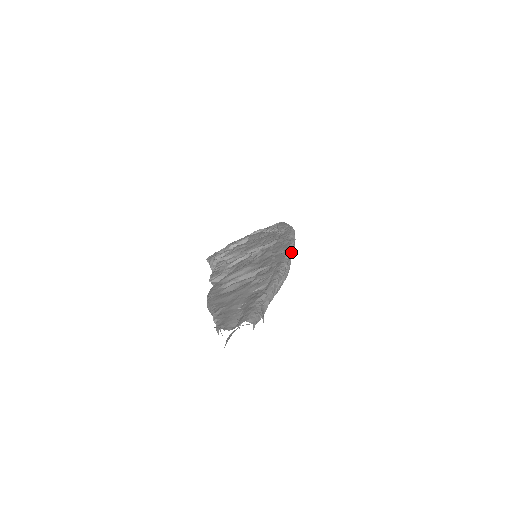
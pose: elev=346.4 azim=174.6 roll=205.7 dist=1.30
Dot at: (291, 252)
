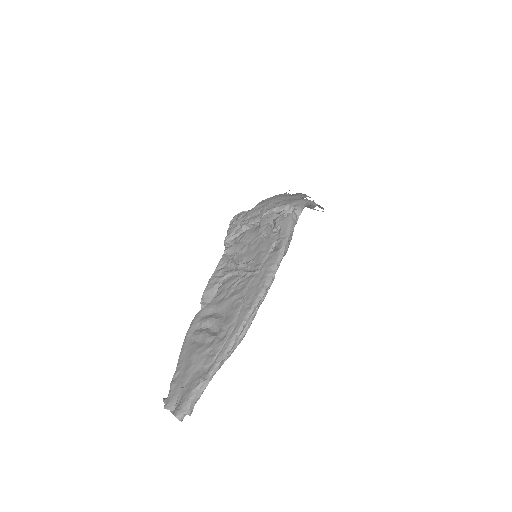
Dot at: (255, 308)
